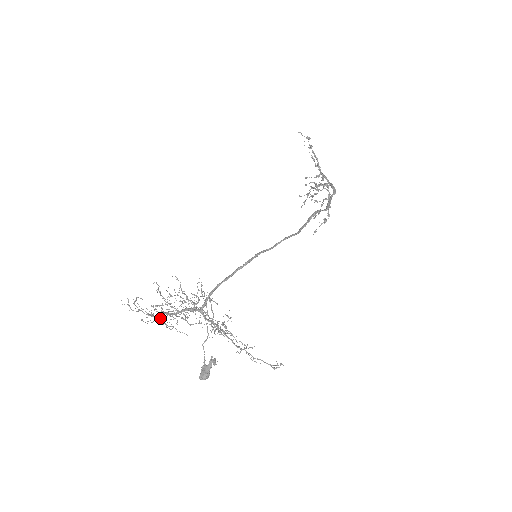
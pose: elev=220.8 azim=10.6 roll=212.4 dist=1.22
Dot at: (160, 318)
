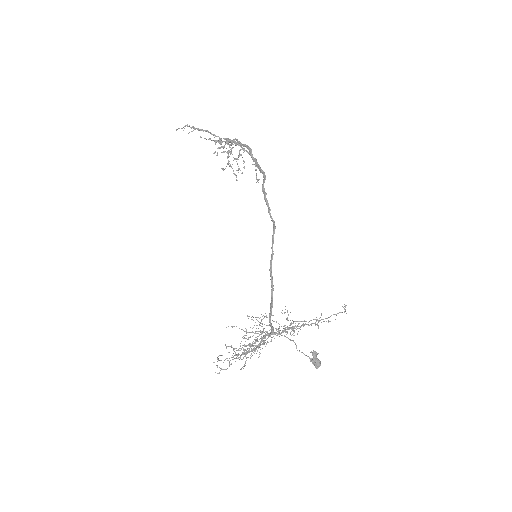
Dot at: occluded
